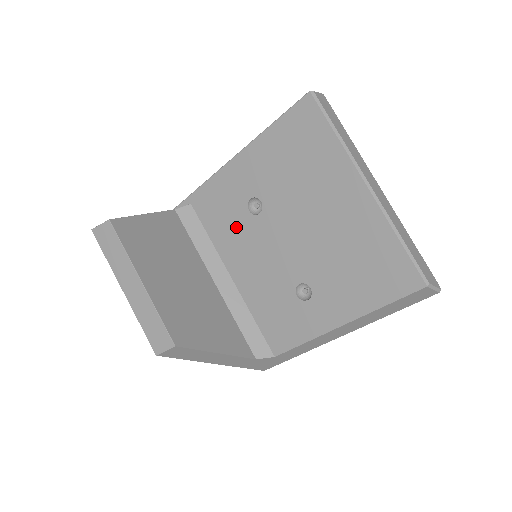
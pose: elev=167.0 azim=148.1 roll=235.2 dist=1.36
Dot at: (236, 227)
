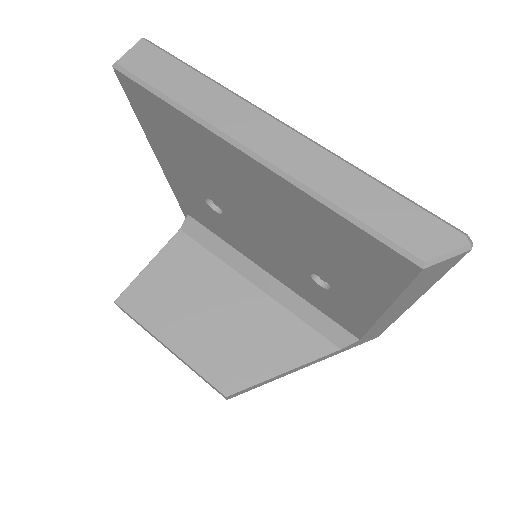
Dot at: (225, 228)
